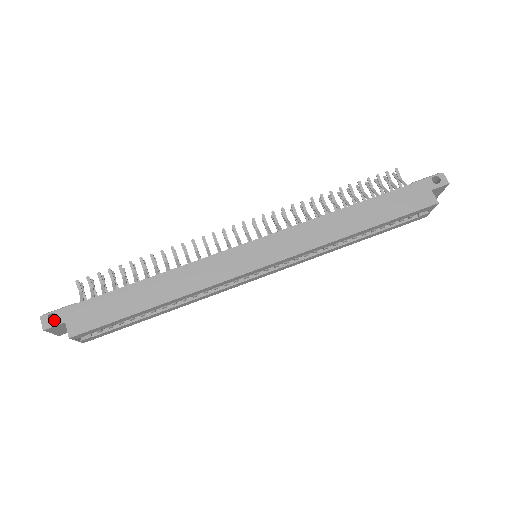
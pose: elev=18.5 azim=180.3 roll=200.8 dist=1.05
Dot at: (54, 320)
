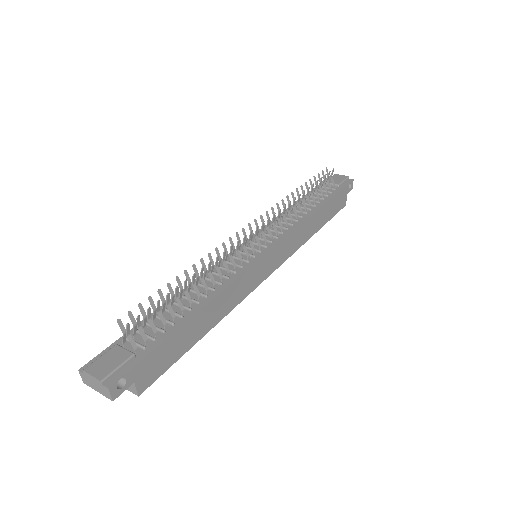
Dot at: occluded
